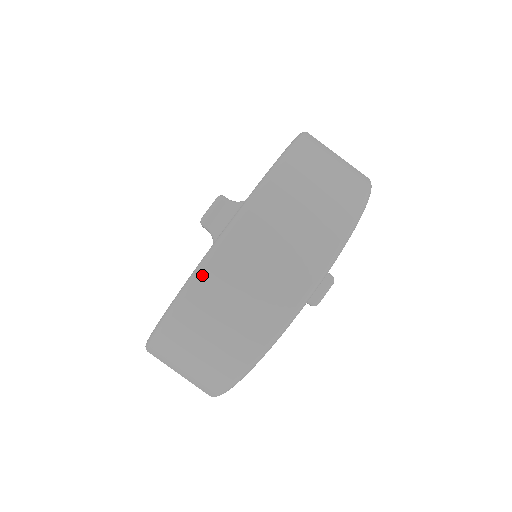
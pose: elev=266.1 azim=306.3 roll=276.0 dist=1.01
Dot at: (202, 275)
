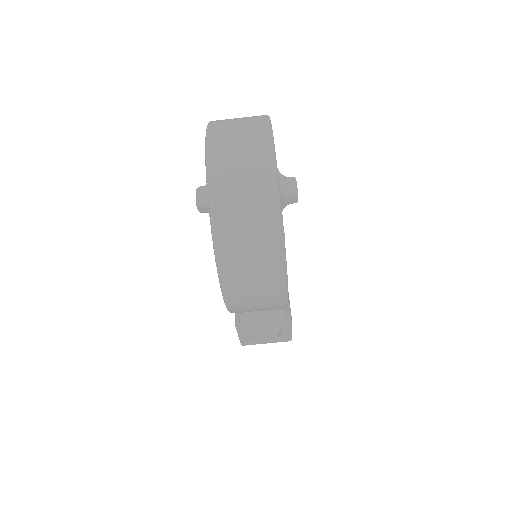
Dot at: (212, 177)
